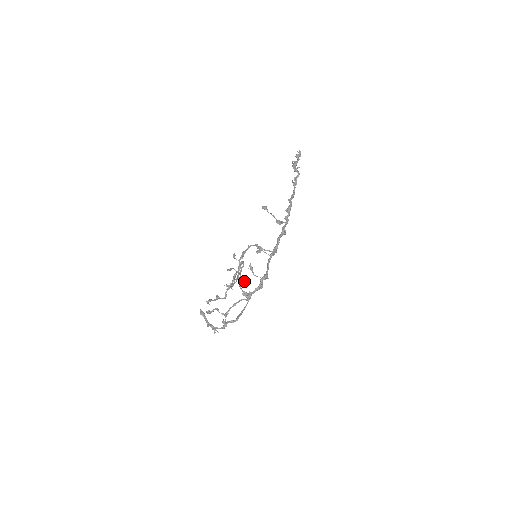
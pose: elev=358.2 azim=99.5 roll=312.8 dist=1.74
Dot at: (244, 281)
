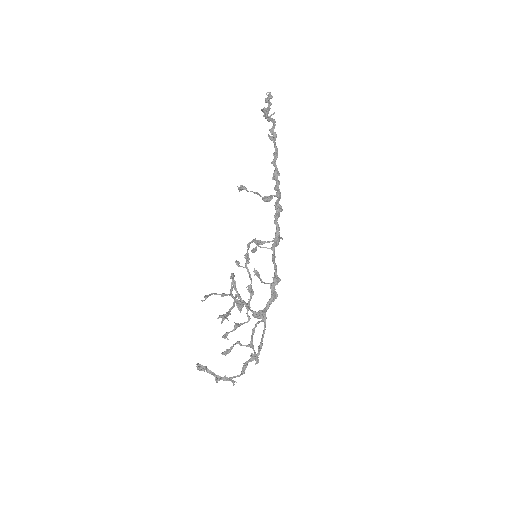
Dot at: (238, 303)
